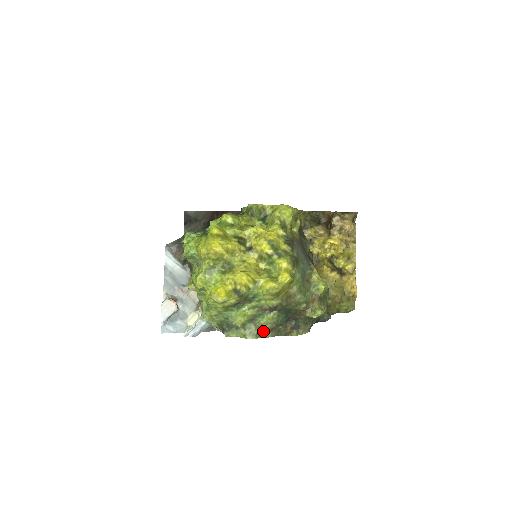
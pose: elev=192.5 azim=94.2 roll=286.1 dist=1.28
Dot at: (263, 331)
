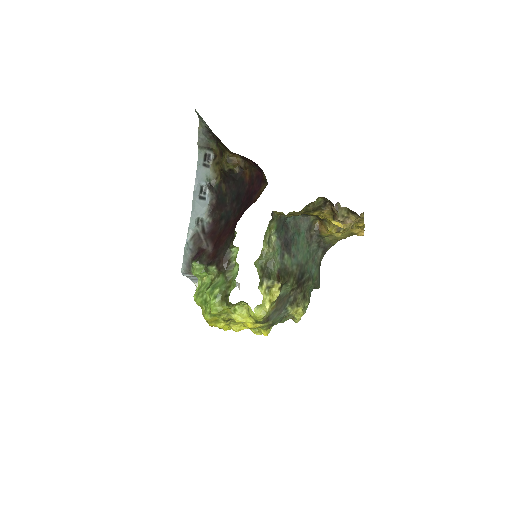
Dot at: occluded
